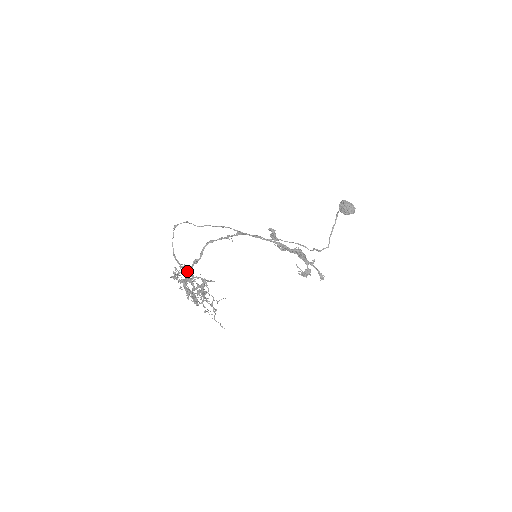
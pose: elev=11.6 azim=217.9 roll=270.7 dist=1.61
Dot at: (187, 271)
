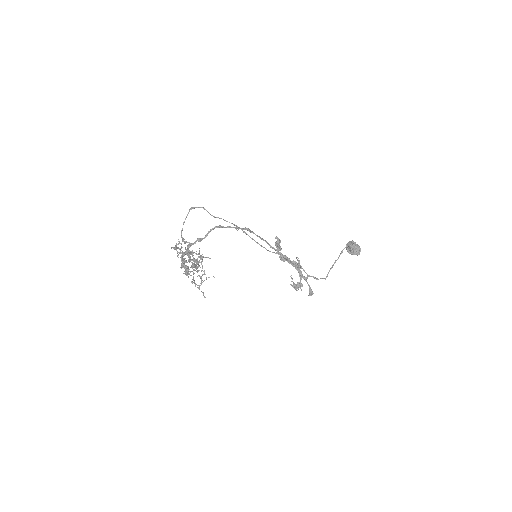
Dot at: (189, 246)
